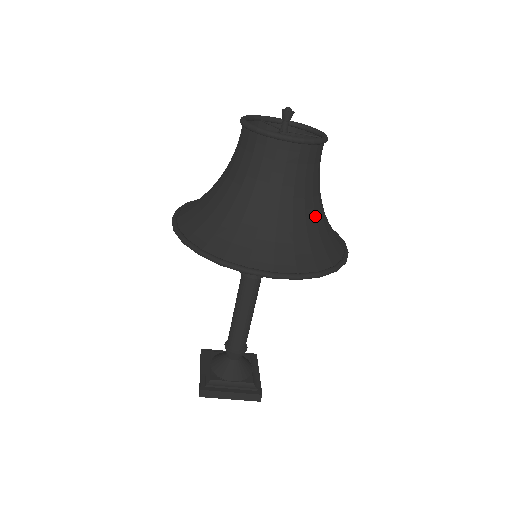
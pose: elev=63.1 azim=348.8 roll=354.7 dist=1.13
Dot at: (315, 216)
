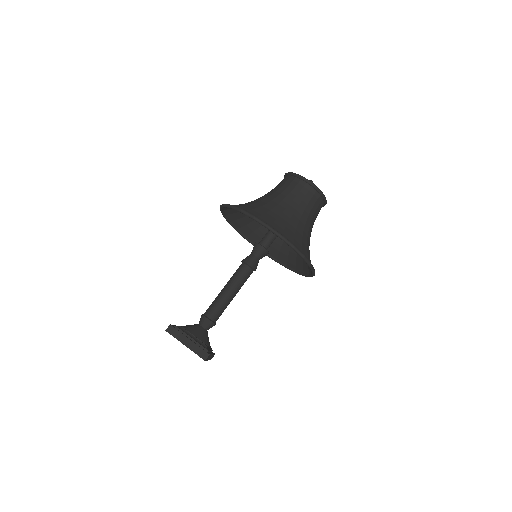
Dot at: (304, 229)
